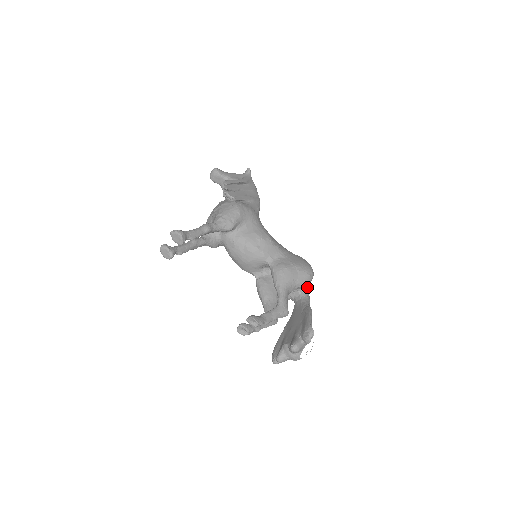
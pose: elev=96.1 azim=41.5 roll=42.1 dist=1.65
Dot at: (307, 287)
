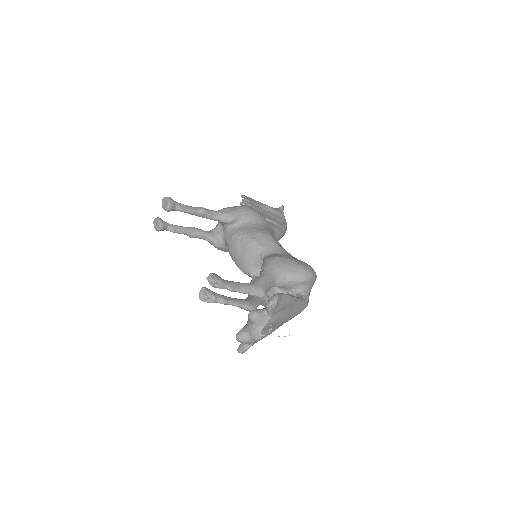
Dot at: (305, 290)
